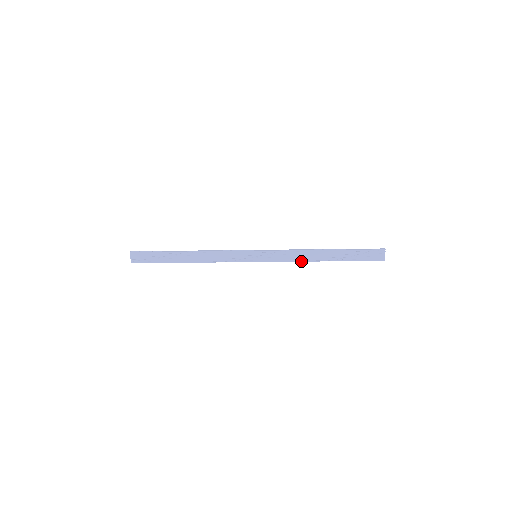
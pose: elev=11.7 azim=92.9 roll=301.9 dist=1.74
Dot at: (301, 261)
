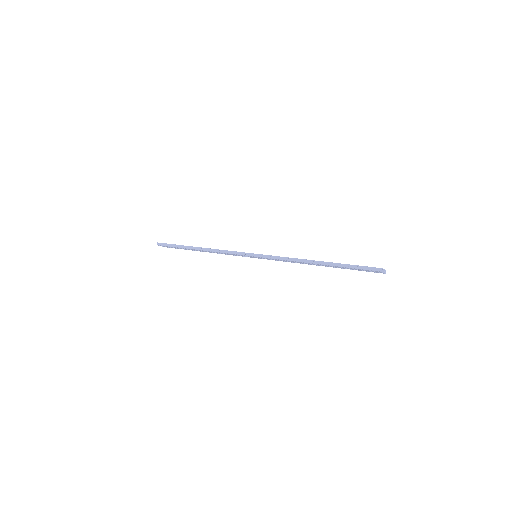
Dot at: occluded
